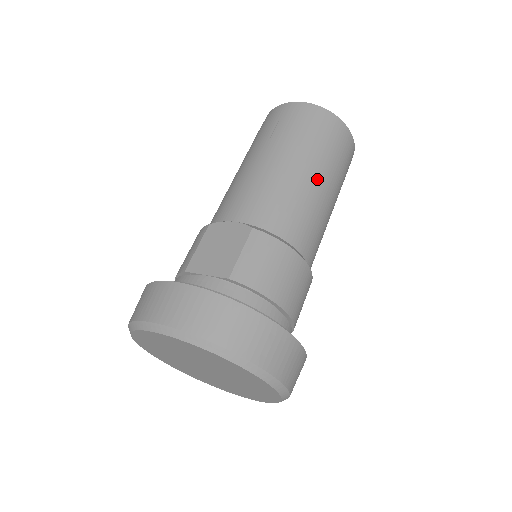
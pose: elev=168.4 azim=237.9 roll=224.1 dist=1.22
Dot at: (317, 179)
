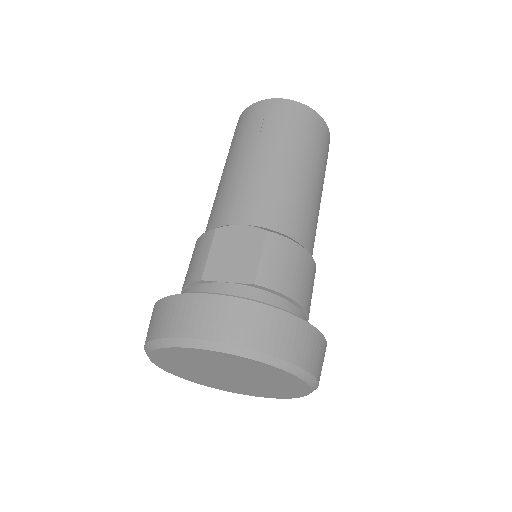
Dot at: (311, 177)
